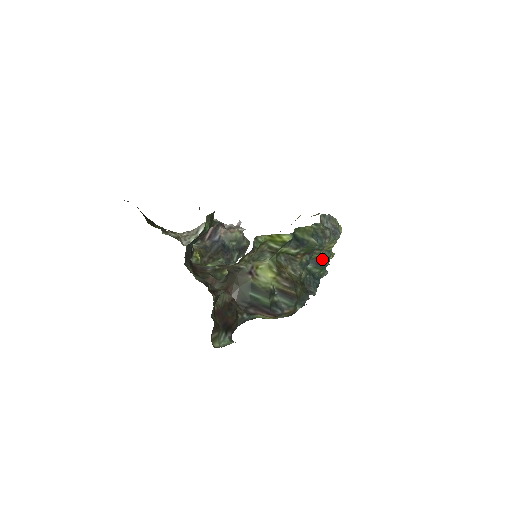
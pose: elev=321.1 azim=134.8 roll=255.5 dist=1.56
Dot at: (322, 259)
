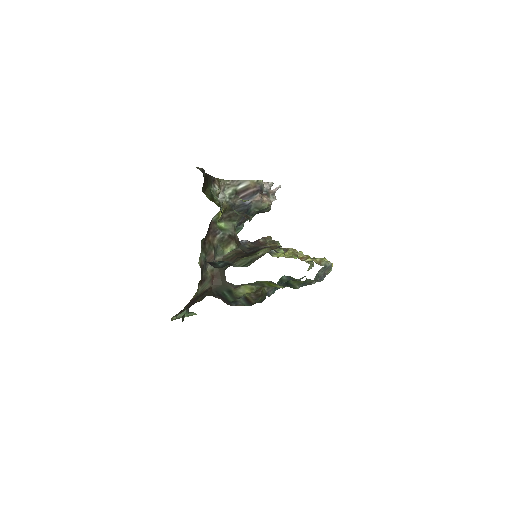
Dot at: occluded
